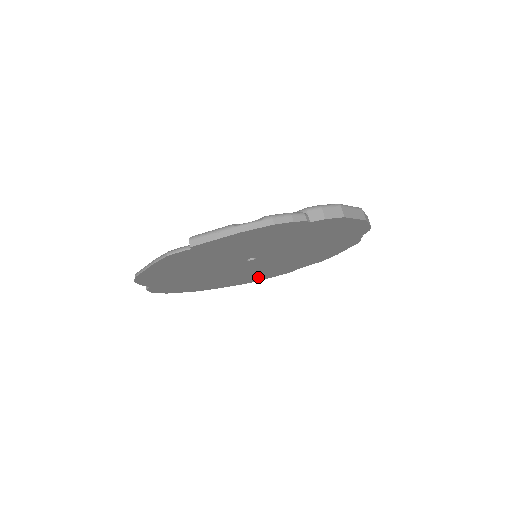
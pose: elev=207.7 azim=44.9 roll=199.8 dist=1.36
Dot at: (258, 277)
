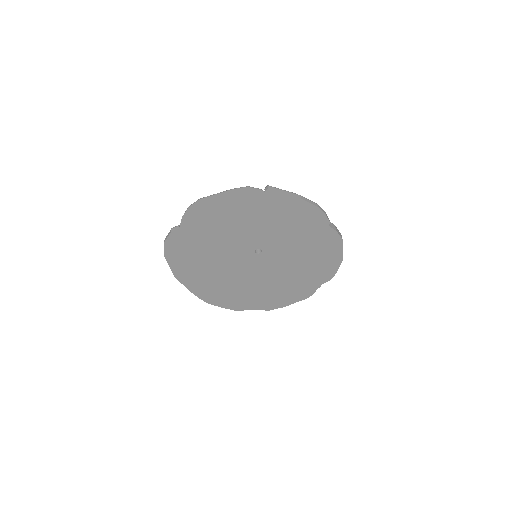
Dot at: (221, 296)
